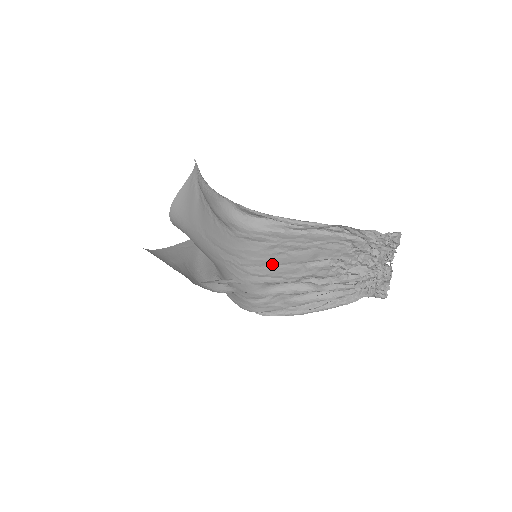
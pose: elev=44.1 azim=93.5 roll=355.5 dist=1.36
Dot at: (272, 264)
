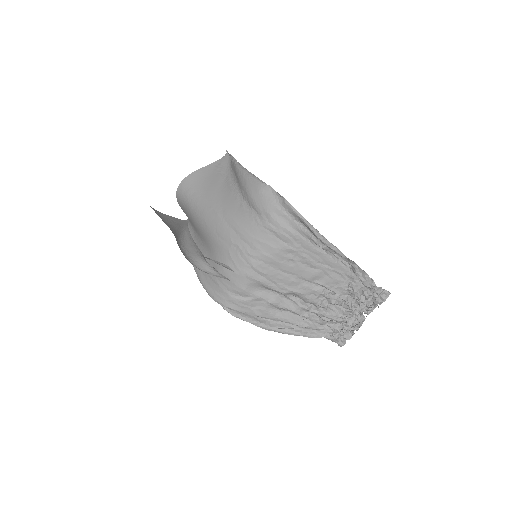
Dot at: (277, 267)
